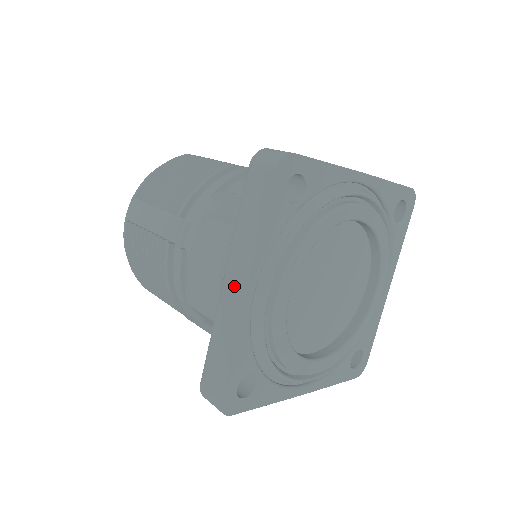
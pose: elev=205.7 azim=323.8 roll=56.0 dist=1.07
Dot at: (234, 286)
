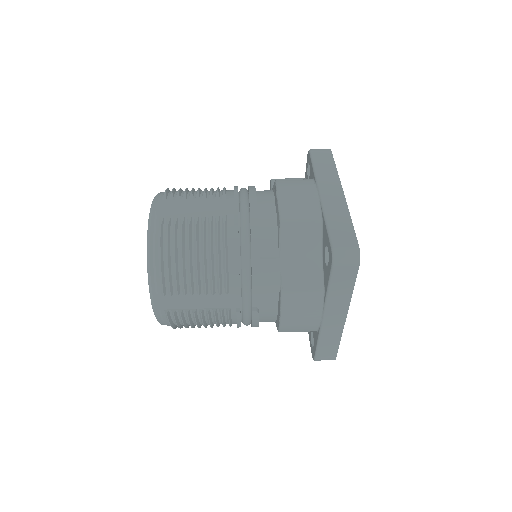
Dot at: (334, 319)
